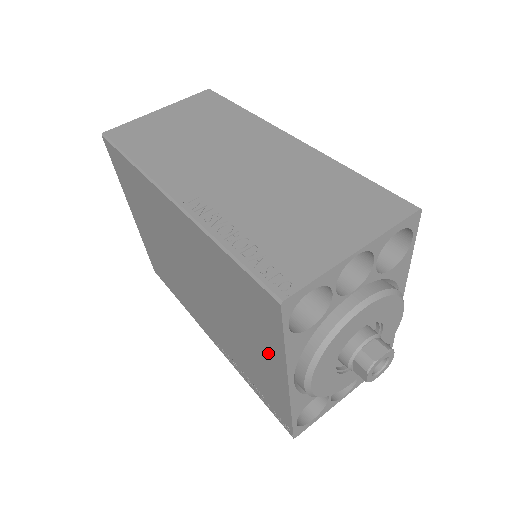
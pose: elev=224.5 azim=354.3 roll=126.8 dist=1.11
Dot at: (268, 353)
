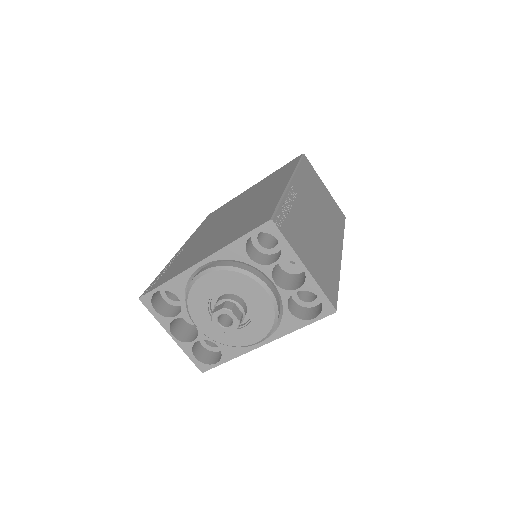
Dot at: (217, 246)
